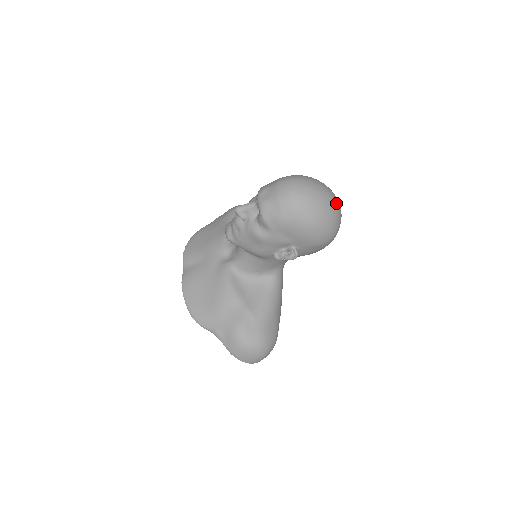
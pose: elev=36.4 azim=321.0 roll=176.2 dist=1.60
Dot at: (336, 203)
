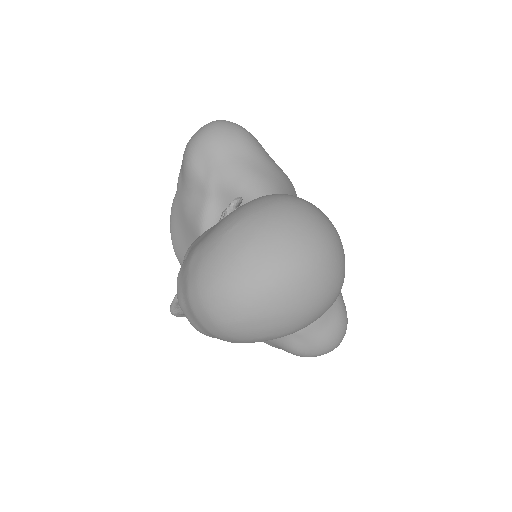
Dot at: (308, 271)
